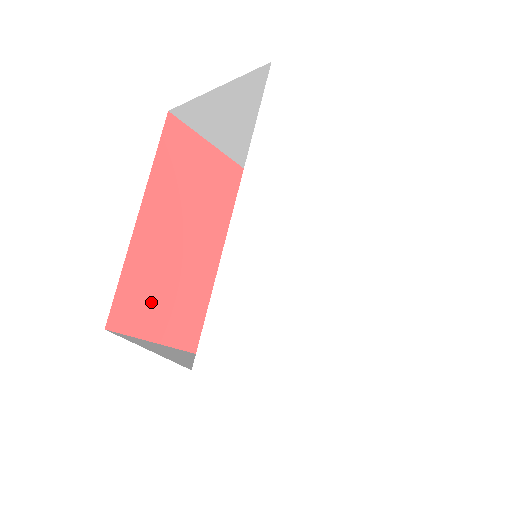
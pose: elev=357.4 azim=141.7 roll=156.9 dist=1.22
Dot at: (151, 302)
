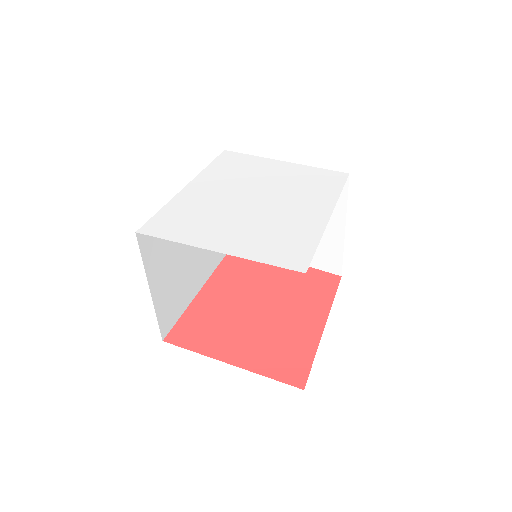
Dot at: (203, 329)
